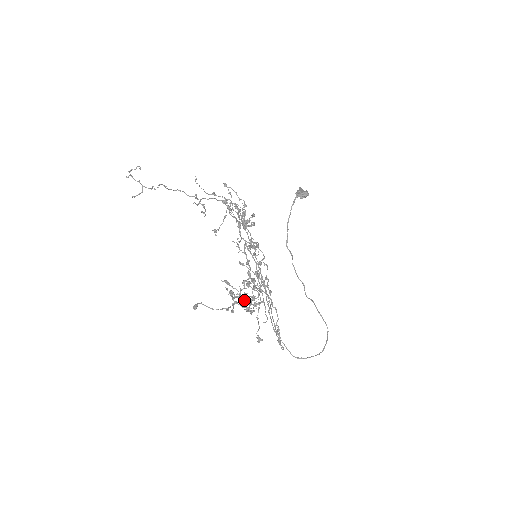
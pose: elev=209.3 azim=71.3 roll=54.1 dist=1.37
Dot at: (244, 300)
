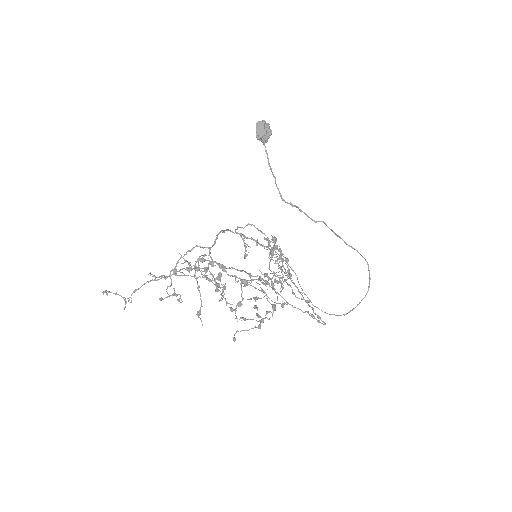
Dot at: (279, 256)
